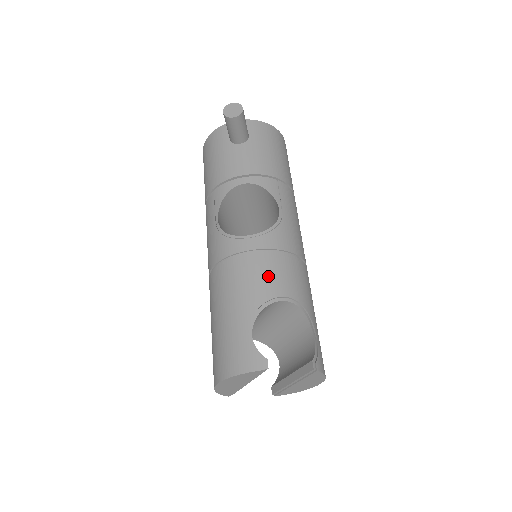
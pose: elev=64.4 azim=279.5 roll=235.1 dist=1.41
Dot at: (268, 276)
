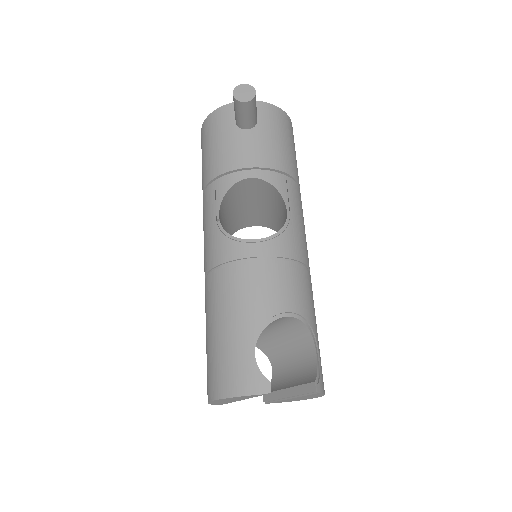
Dot at: (274, 288)
